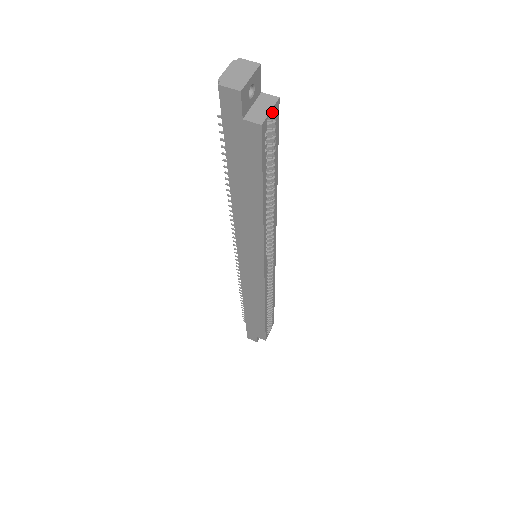
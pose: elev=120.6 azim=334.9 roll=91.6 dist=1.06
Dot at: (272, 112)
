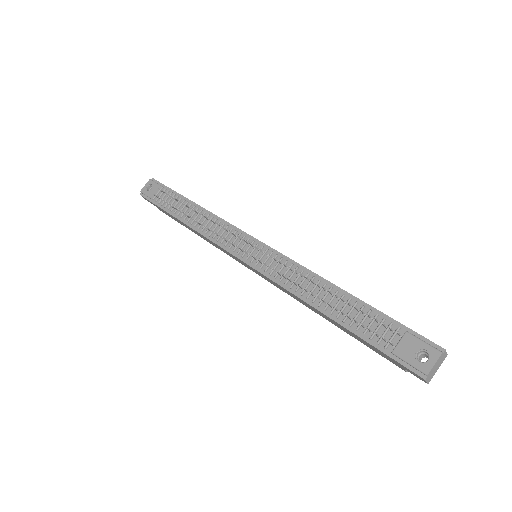
Dot at: occluded
